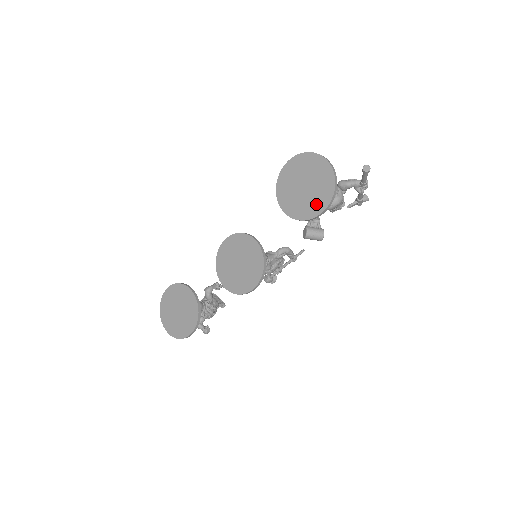
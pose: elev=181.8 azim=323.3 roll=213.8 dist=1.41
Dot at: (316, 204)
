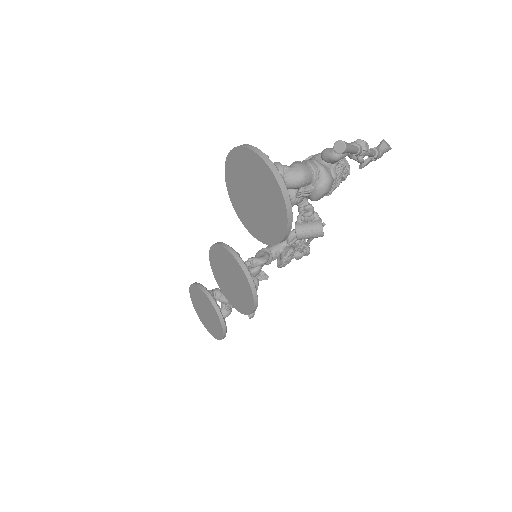
Dot at: (273, 226)
